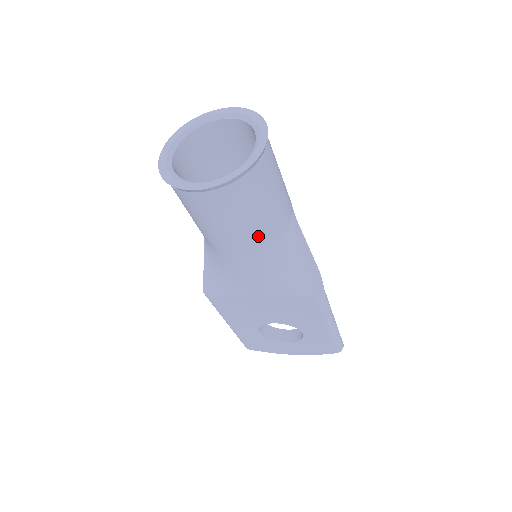
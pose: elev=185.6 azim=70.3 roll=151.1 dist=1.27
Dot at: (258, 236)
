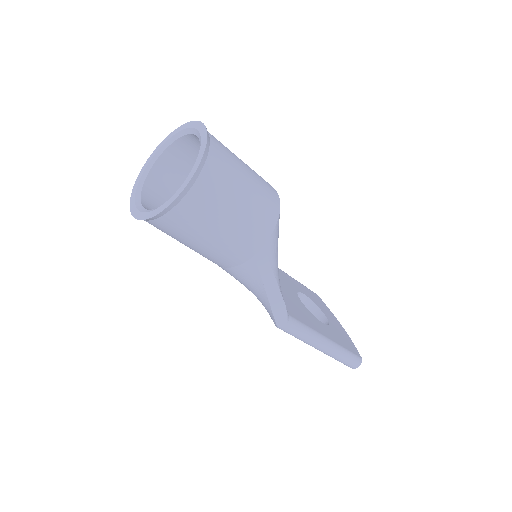
Dot at: (207, 257)
